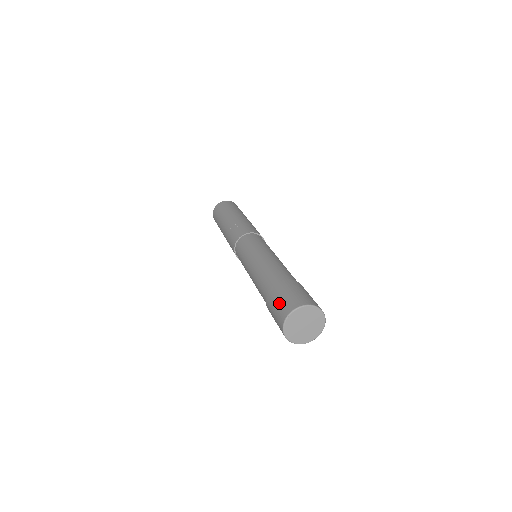
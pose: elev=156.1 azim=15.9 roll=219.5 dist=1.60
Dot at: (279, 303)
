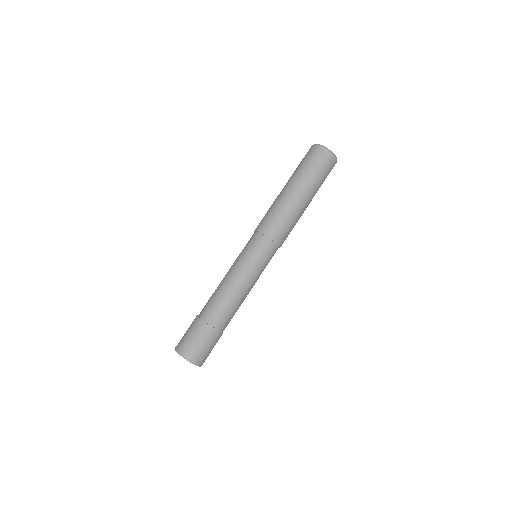
Dot at: (188, 338)
